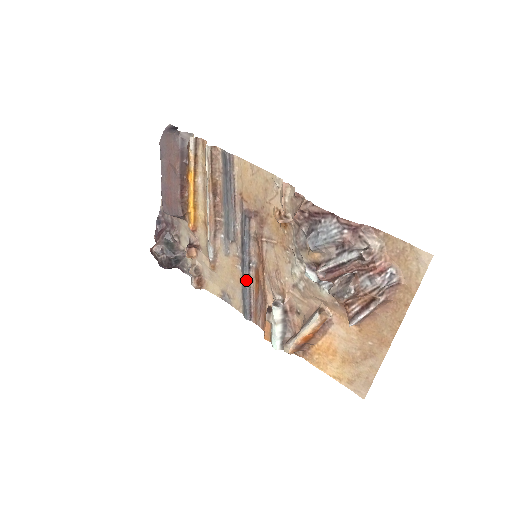
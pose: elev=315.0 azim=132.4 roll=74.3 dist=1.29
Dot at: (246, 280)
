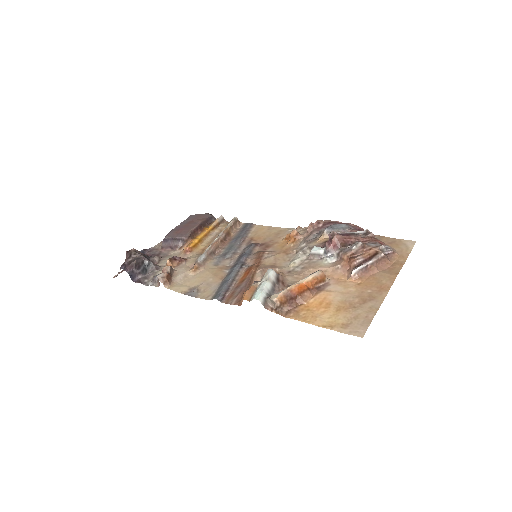
Dot at: (233, 273)
